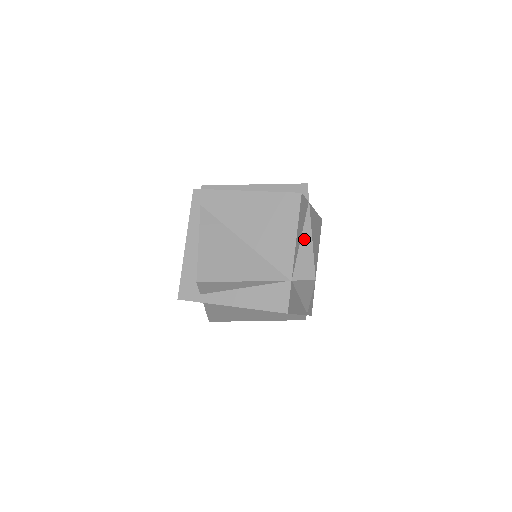
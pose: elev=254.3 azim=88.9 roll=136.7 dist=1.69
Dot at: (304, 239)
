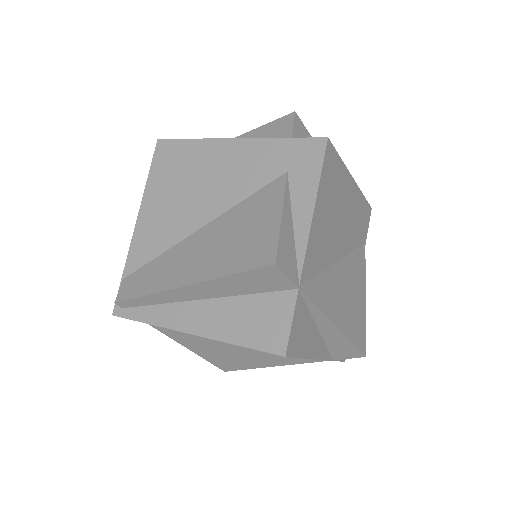
Dot at: (323, 329)
